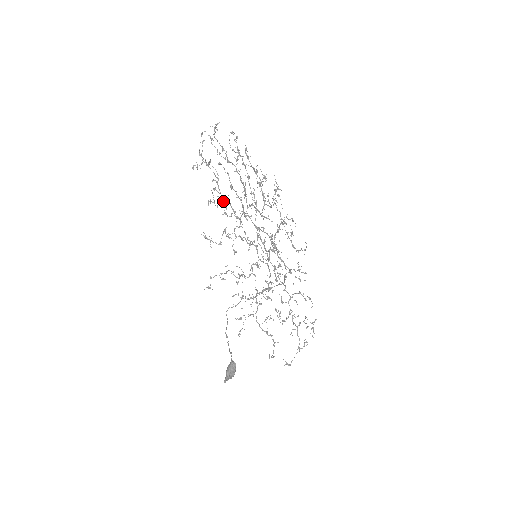
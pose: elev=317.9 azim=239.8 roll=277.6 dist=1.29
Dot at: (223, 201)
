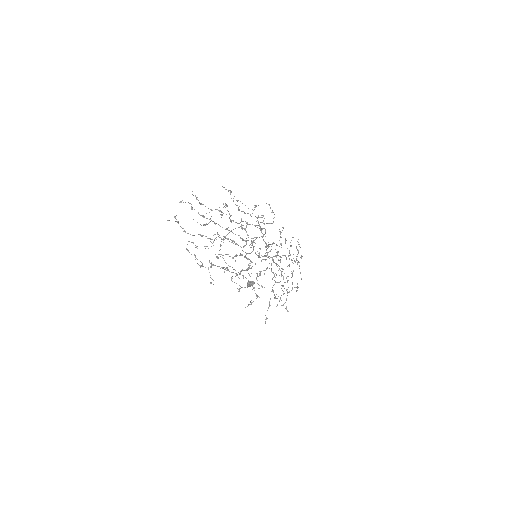
Dot at: occluded
